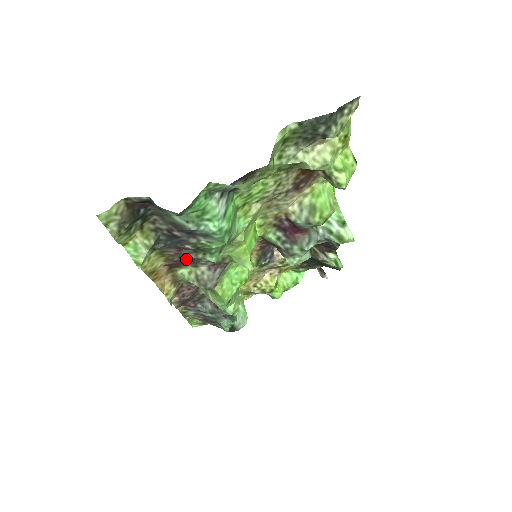
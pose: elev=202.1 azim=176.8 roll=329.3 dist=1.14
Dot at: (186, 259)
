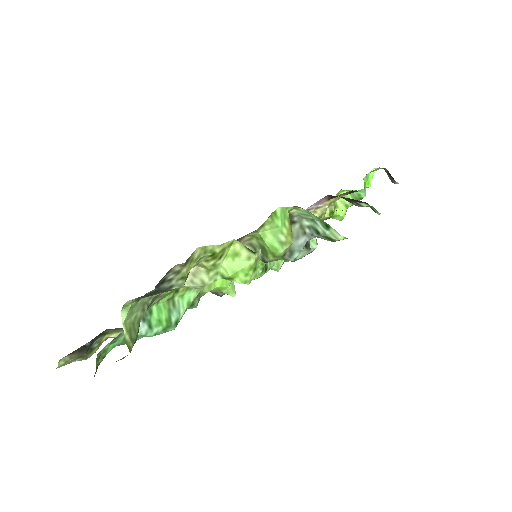
Dot at: occluded
